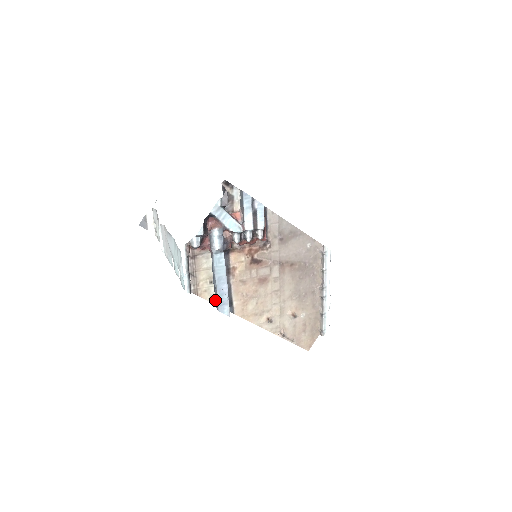
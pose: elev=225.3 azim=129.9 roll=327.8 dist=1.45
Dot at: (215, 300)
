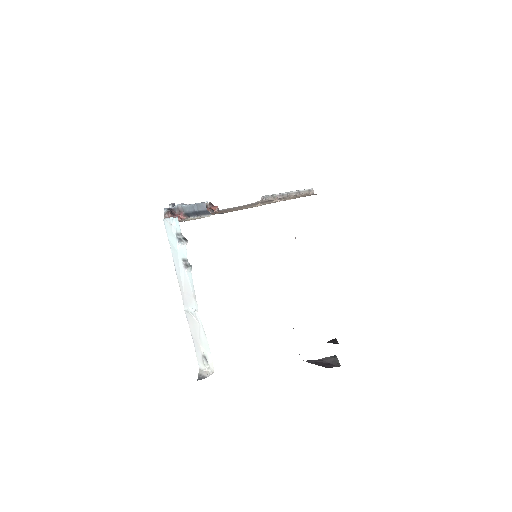
Dot at: (204, 211)
